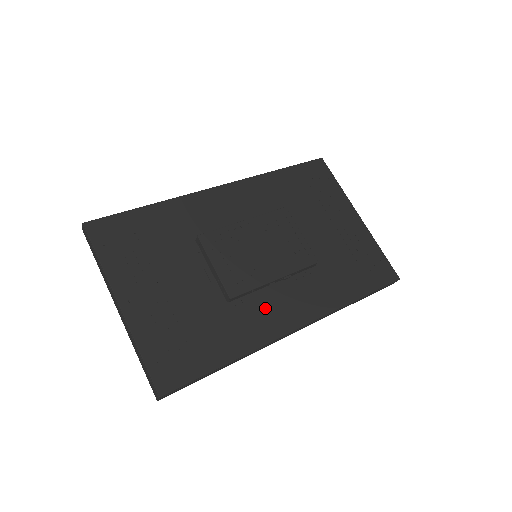
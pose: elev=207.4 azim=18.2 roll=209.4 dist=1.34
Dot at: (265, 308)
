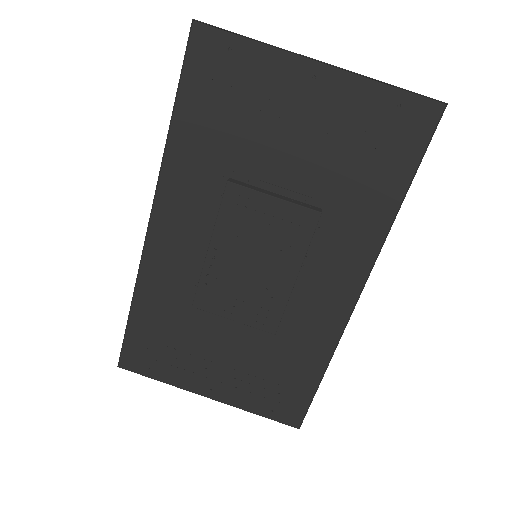
Dot at: (312, 304)
